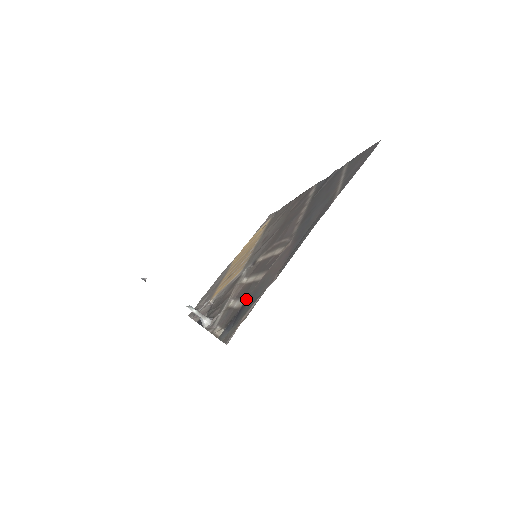
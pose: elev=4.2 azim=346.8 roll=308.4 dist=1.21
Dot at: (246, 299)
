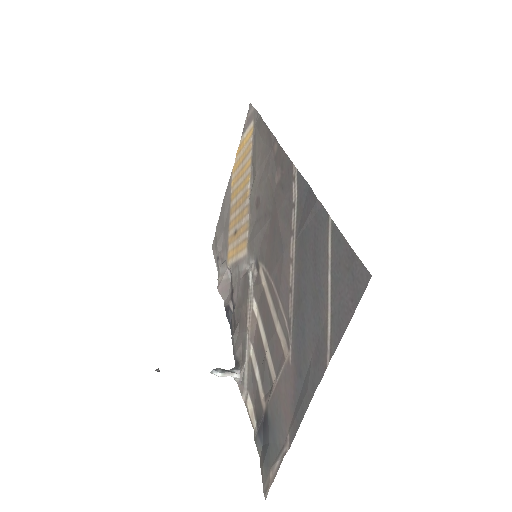
Dot at: (266, 410)
